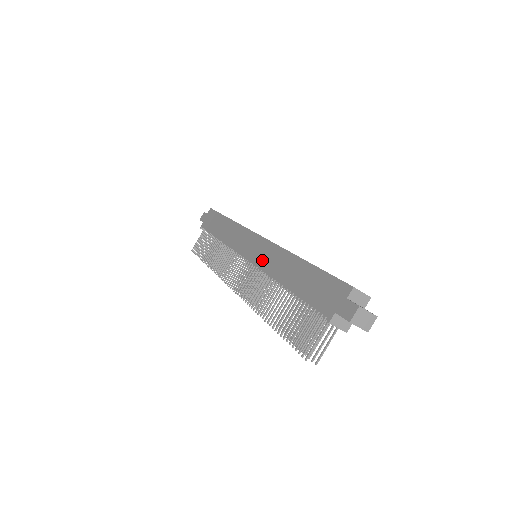
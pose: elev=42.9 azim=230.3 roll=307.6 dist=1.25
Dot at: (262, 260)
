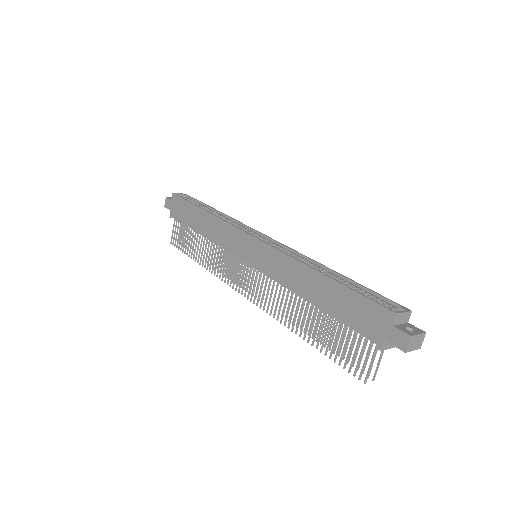
Dot at: (270, 269)
